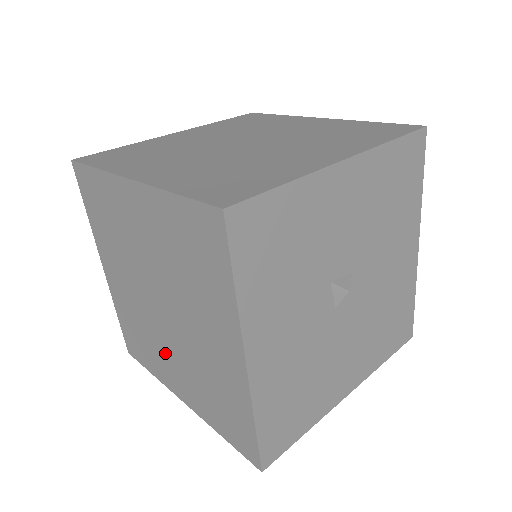
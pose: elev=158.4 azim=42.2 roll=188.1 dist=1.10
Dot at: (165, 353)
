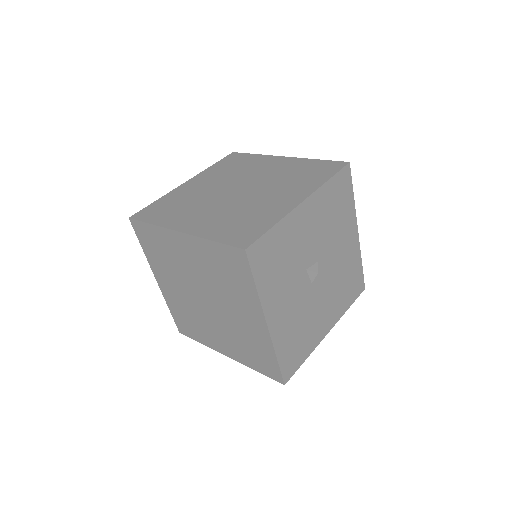
Dot at: (211, 328)
